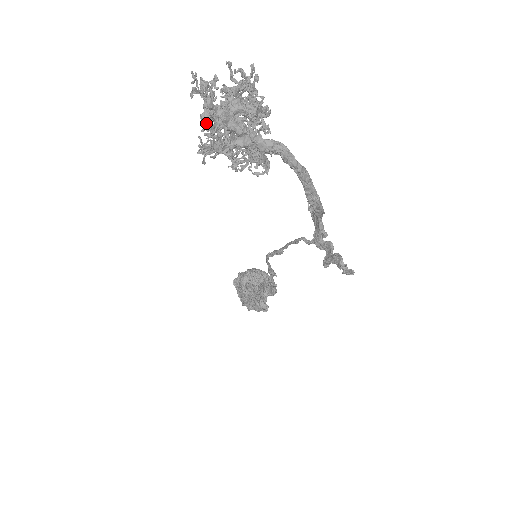
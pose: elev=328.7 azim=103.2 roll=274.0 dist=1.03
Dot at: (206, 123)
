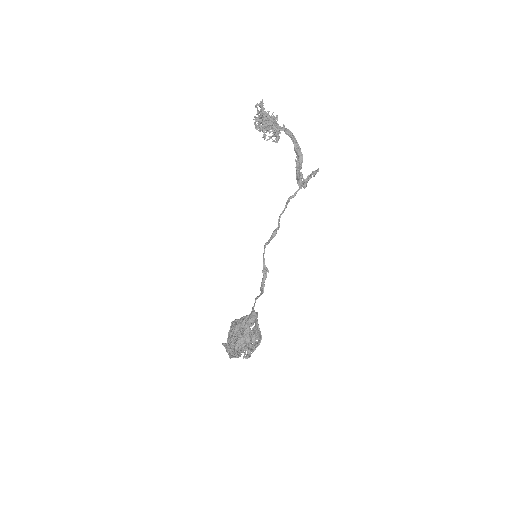
Dot at: (256, 126)
